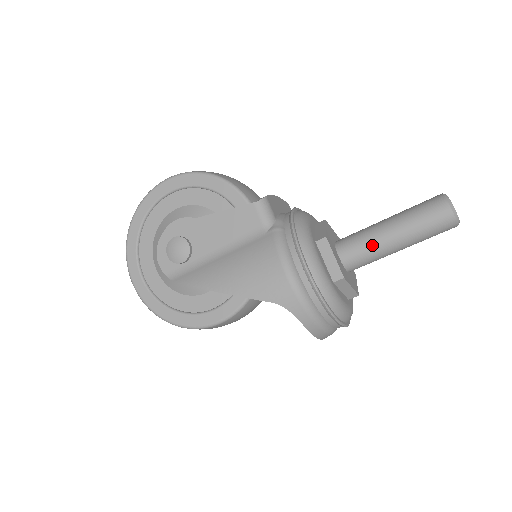
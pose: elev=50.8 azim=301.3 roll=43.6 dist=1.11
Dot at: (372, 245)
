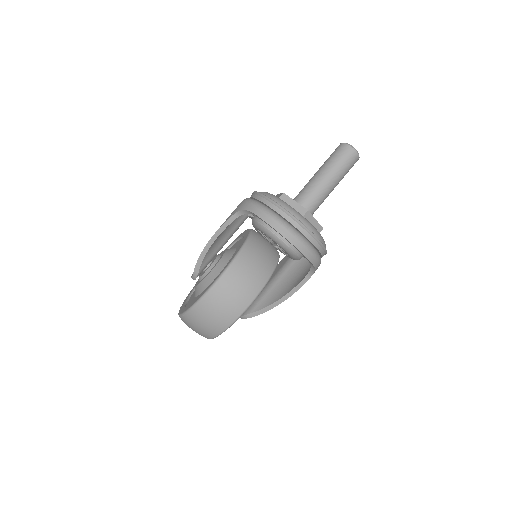
Dot at: (307, 184)
